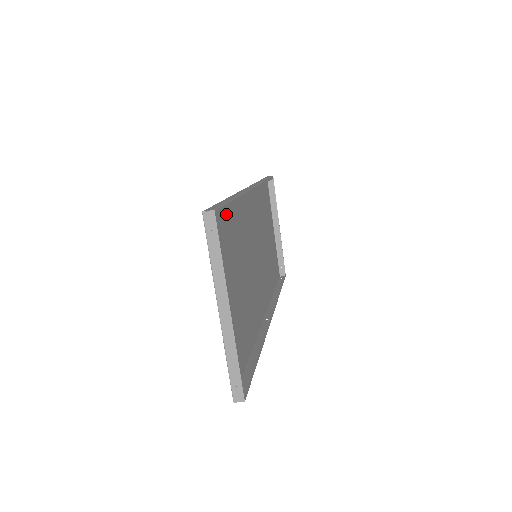
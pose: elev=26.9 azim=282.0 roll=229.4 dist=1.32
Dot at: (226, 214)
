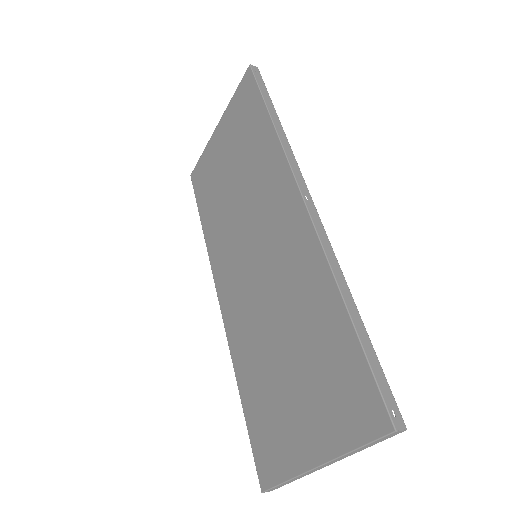
Dot at: (339, 328)
